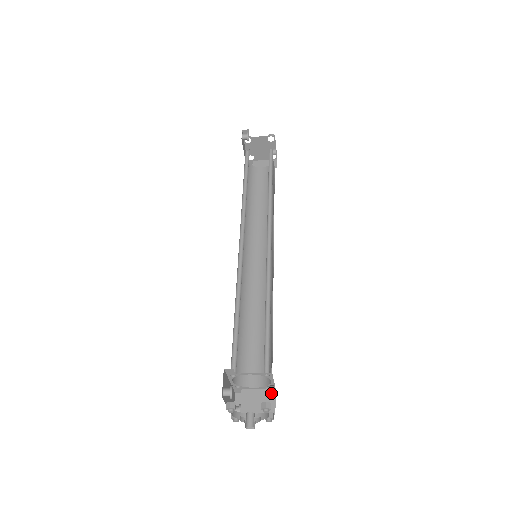
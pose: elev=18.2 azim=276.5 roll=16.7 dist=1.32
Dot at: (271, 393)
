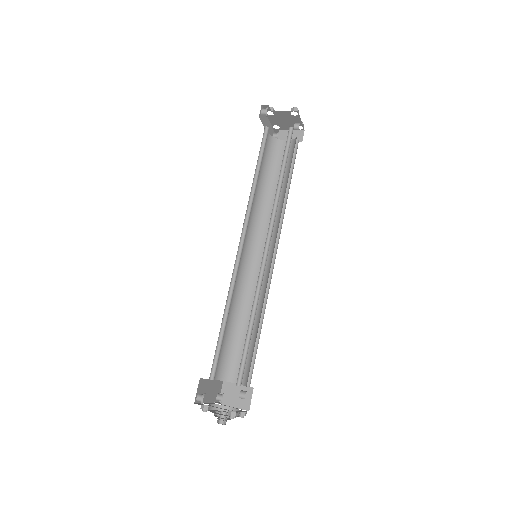
Dot at: (243, 398)
